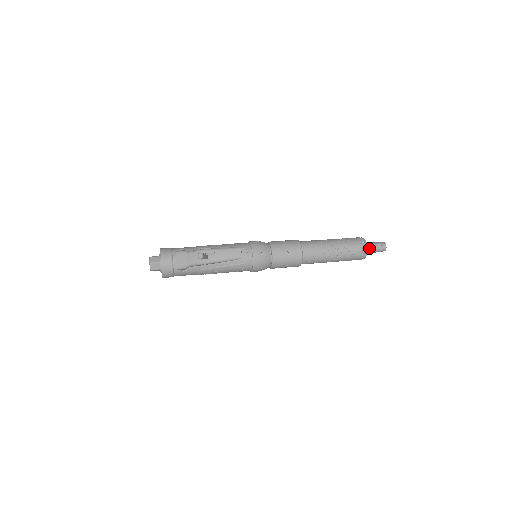
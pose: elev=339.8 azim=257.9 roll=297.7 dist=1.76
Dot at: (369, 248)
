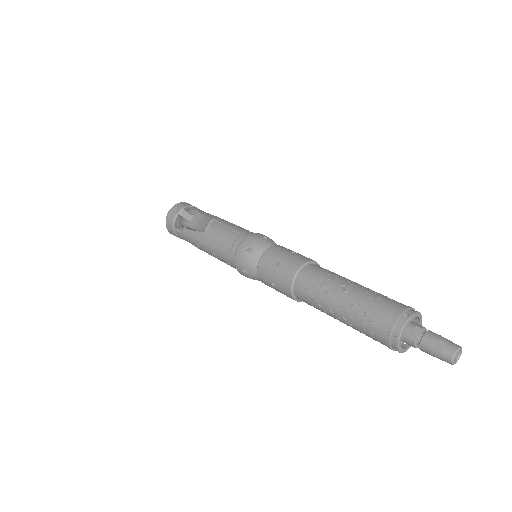
Dot at: (416, 336)
